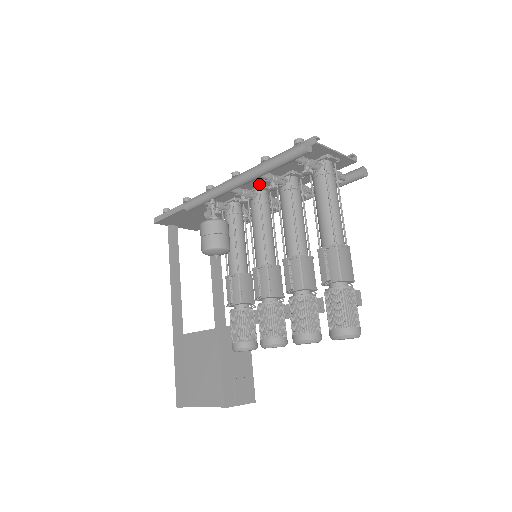
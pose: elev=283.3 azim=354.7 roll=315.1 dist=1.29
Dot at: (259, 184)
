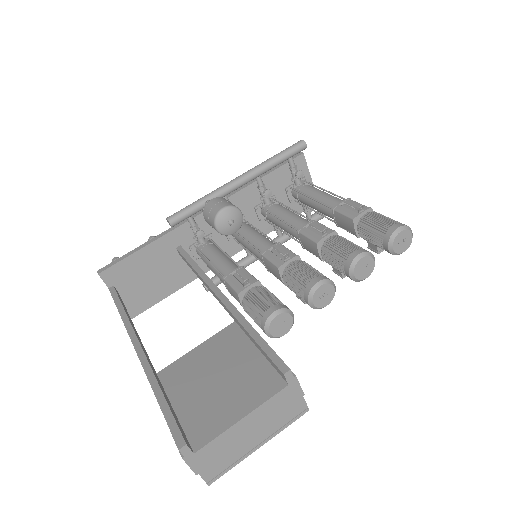
Dot at: (242, 212)
